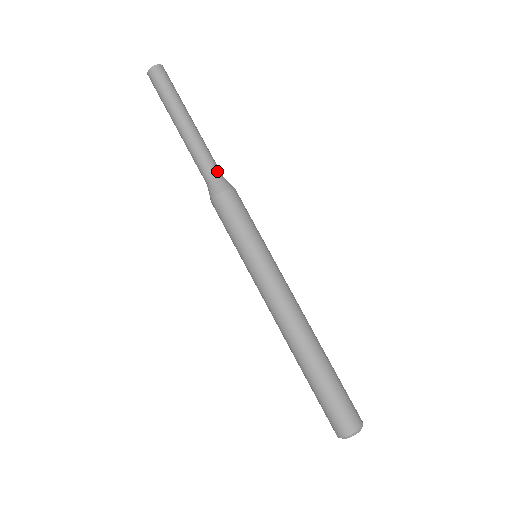
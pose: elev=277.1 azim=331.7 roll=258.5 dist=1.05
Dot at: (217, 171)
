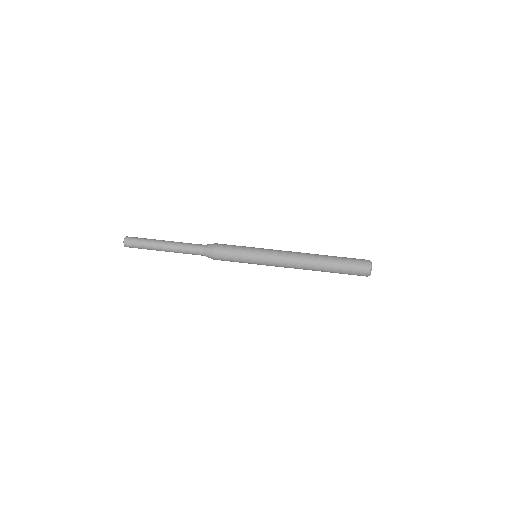
Dot at: (201, 245)
